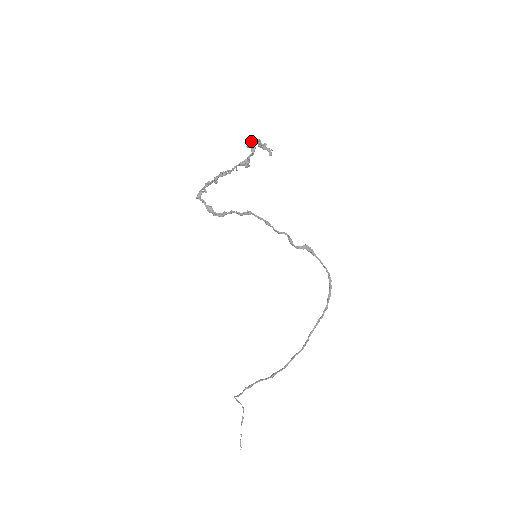
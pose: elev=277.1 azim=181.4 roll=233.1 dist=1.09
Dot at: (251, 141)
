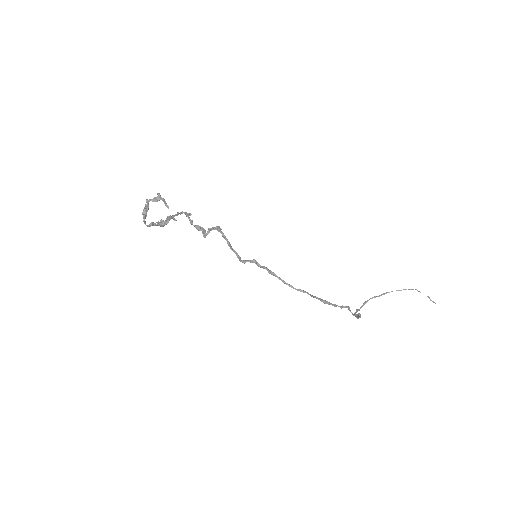
Dot at: (142, 212)
